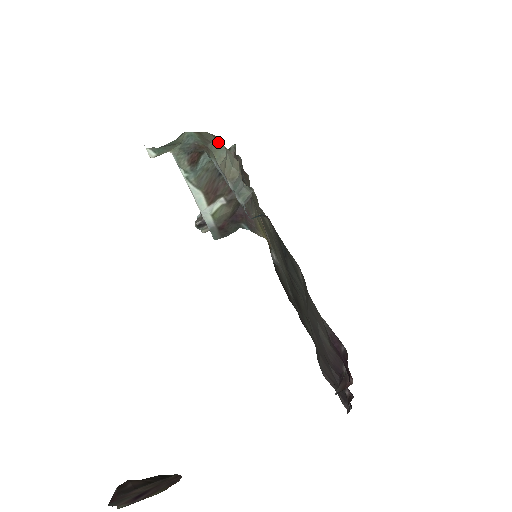
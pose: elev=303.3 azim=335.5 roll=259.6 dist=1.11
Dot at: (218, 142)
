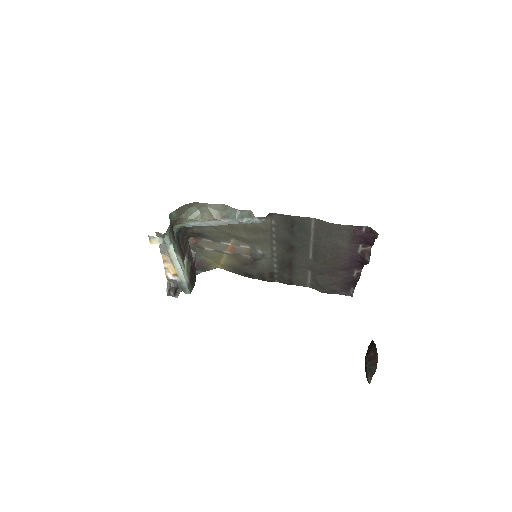
Dot at: (190, 208)
